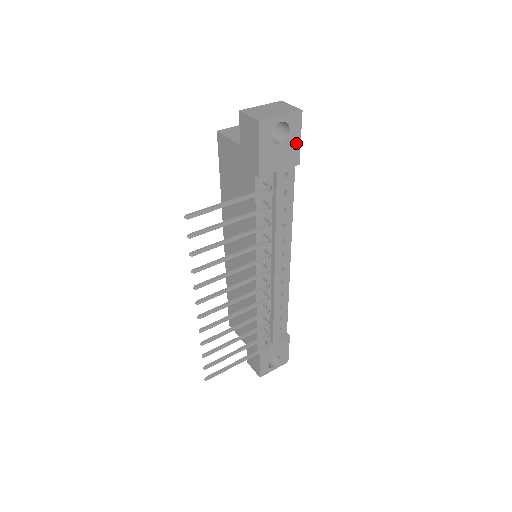
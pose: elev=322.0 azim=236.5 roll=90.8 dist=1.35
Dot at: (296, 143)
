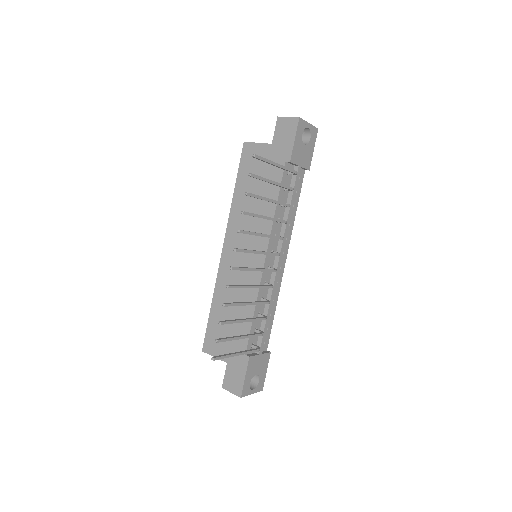
Dot at: (311, 151)
